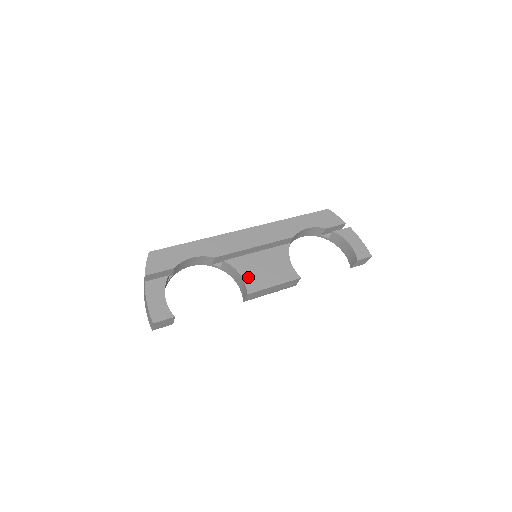
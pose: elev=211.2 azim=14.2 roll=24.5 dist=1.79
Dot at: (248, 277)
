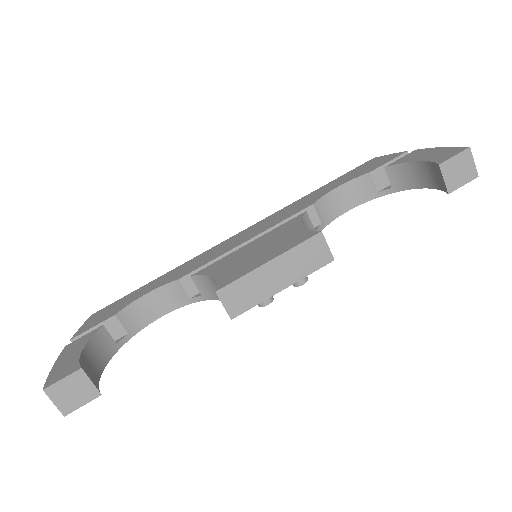
Dot at: (224, 273)
